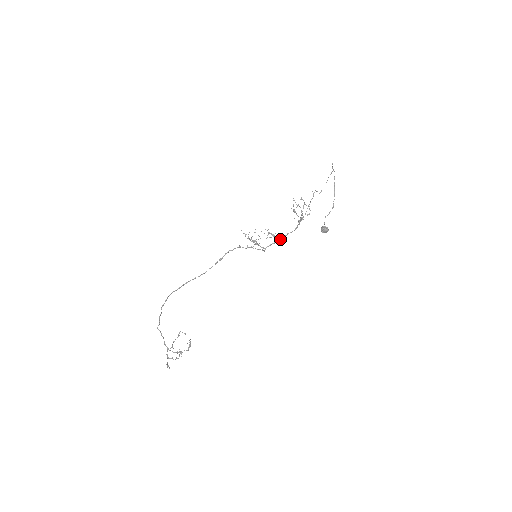
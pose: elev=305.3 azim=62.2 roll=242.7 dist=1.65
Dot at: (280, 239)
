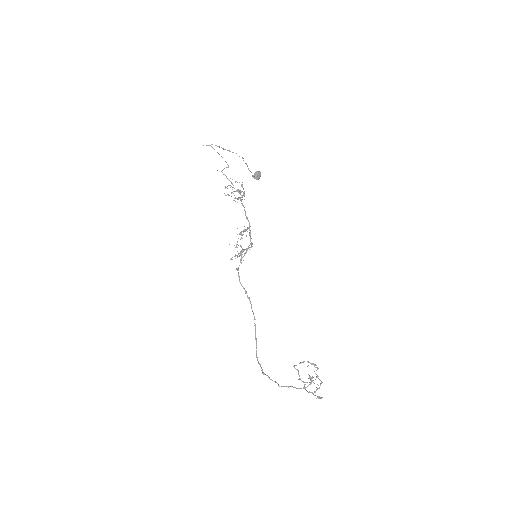
Dot at: (249, 225)
